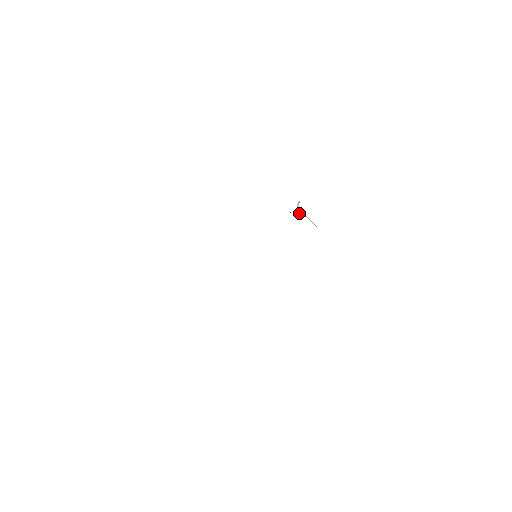
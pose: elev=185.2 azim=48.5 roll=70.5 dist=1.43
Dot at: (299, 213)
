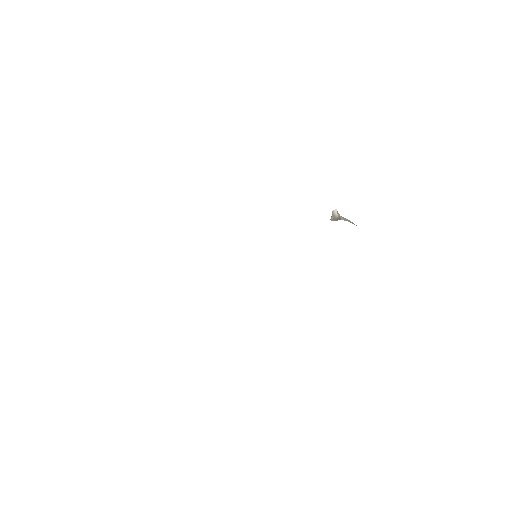
Dot at: (332, 219)
